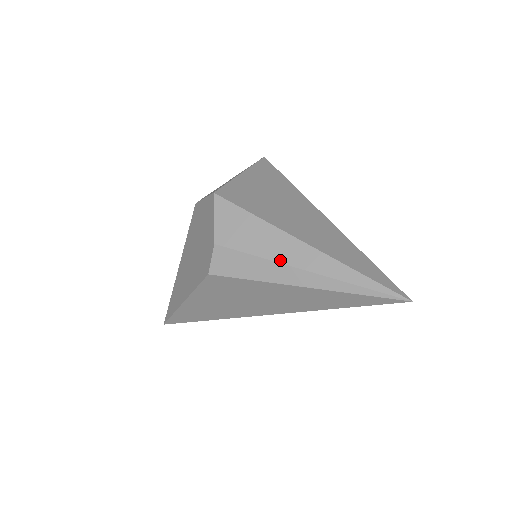
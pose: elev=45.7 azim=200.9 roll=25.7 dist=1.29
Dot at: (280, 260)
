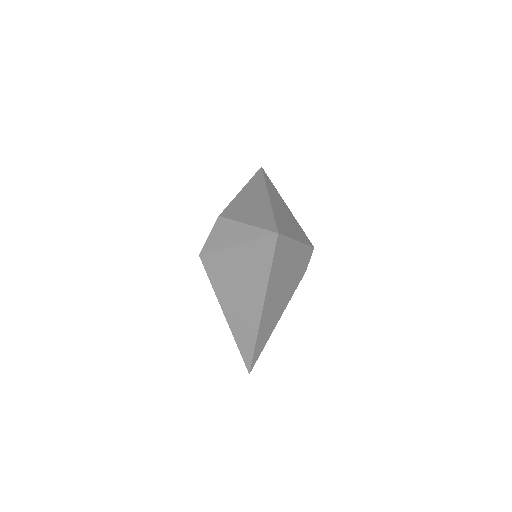
Dot at: occluded
